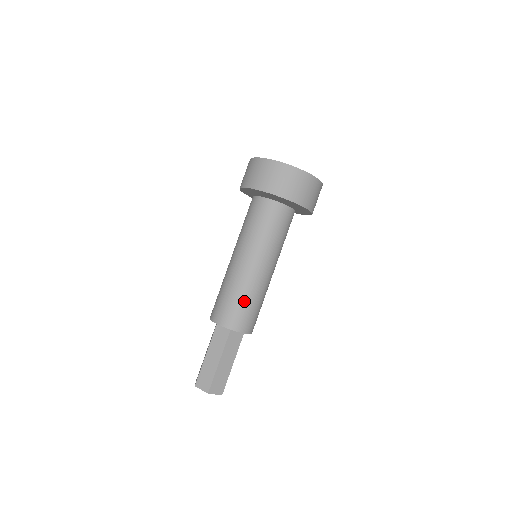
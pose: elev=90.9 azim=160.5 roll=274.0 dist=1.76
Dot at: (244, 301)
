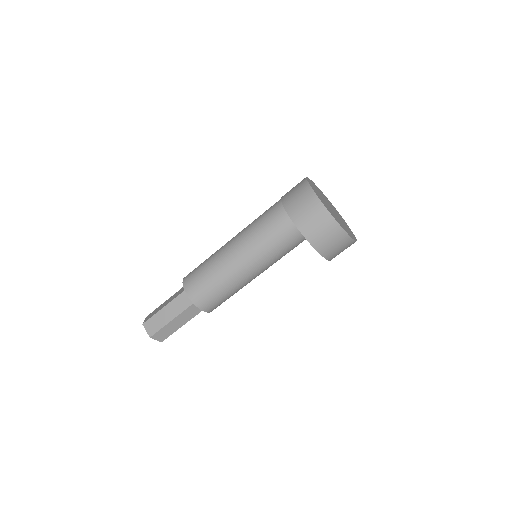
Dot at: (232, 295)
